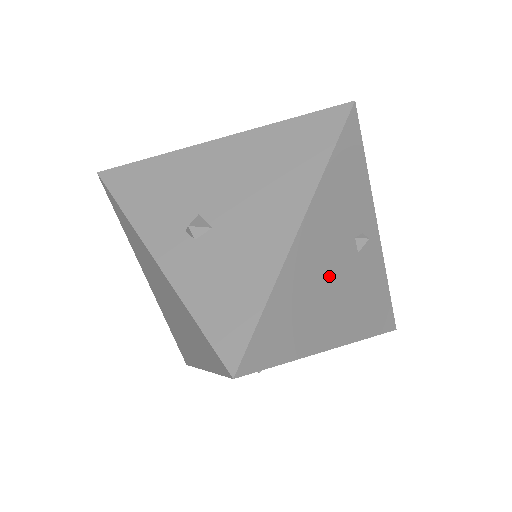
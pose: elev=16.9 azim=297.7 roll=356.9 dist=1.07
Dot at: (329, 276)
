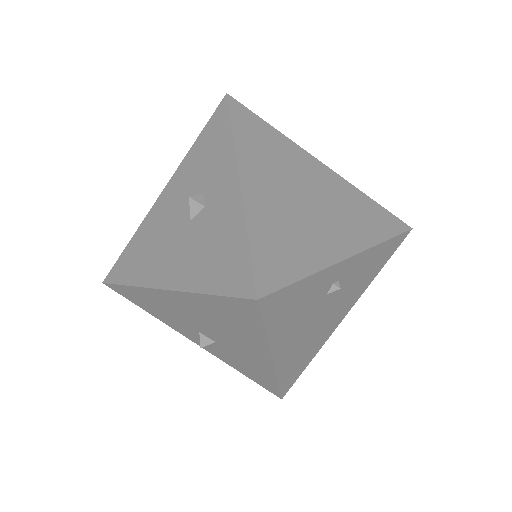
Dot at: (316, 326)
